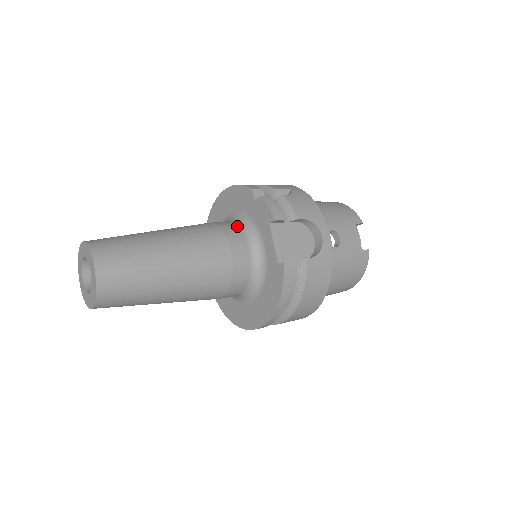
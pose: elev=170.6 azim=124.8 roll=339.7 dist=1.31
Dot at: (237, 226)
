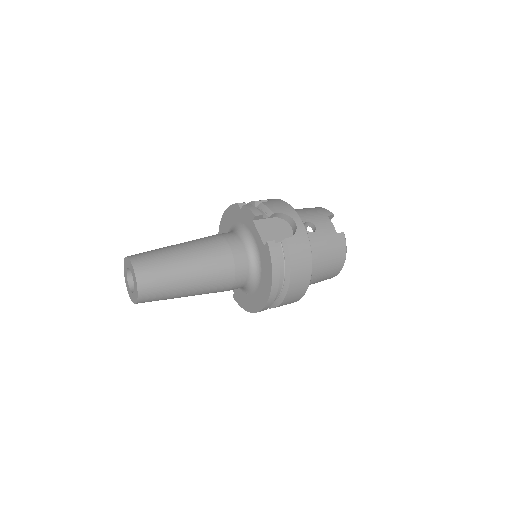
Dot at: (233, 232)
